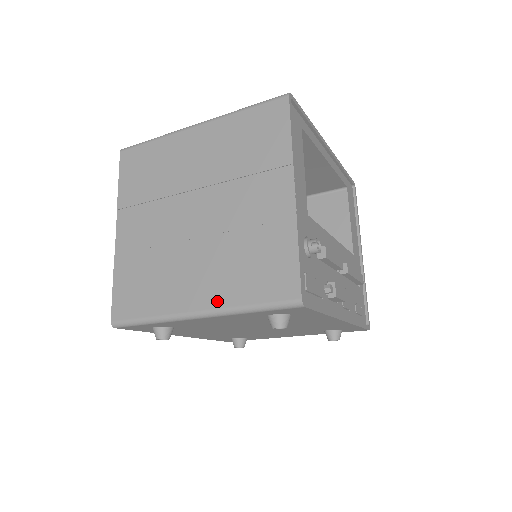
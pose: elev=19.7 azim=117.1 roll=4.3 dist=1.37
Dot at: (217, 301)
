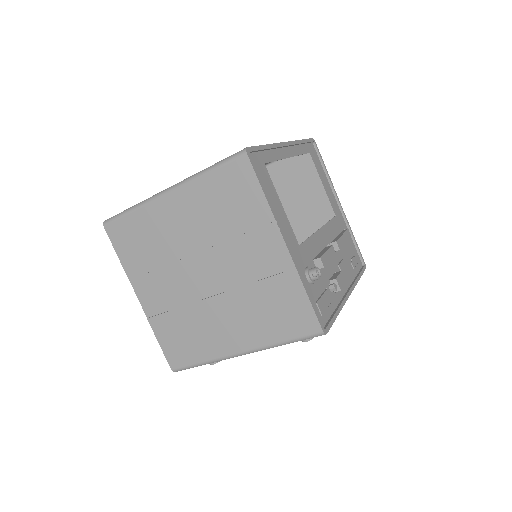
Dot at: (254, 343)
